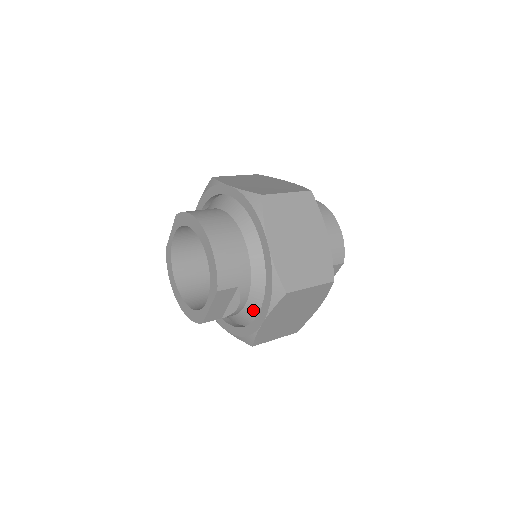
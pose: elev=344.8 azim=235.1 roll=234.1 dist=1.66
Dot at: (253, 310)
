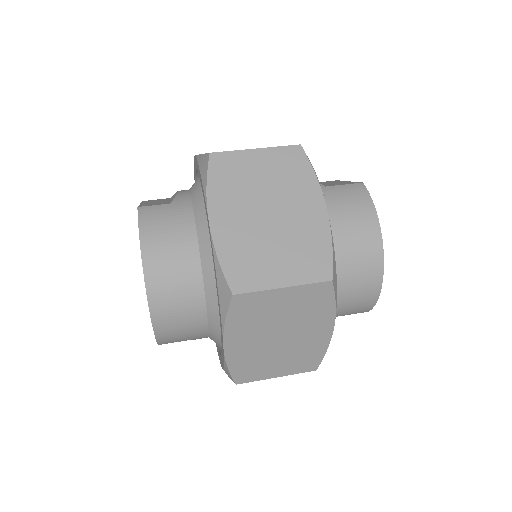
Dot at: occluded
